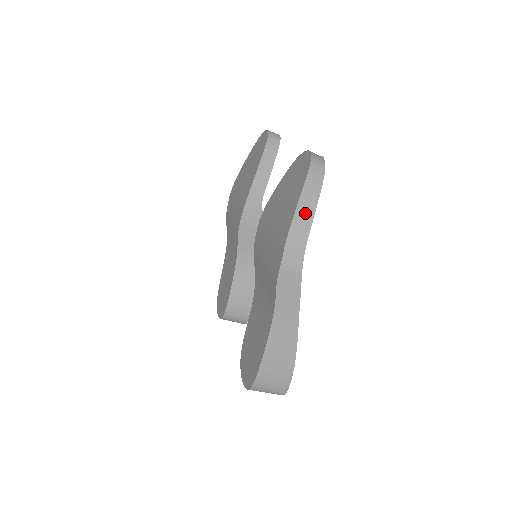
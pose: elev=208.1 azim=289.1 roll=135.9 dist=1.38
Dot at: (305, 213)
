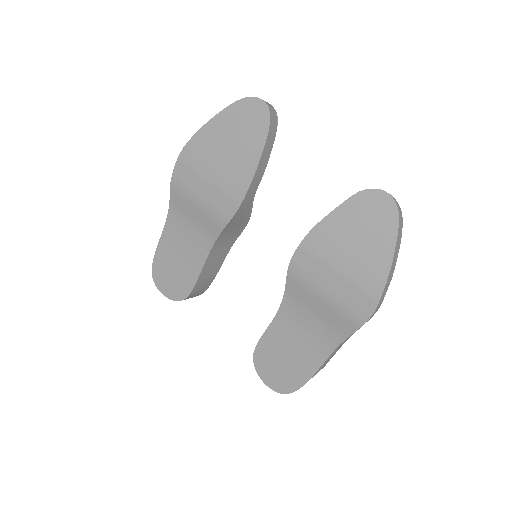
Dot at: (393, 266)
